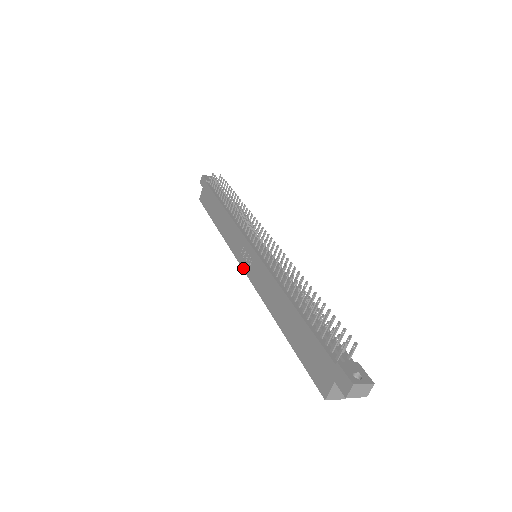
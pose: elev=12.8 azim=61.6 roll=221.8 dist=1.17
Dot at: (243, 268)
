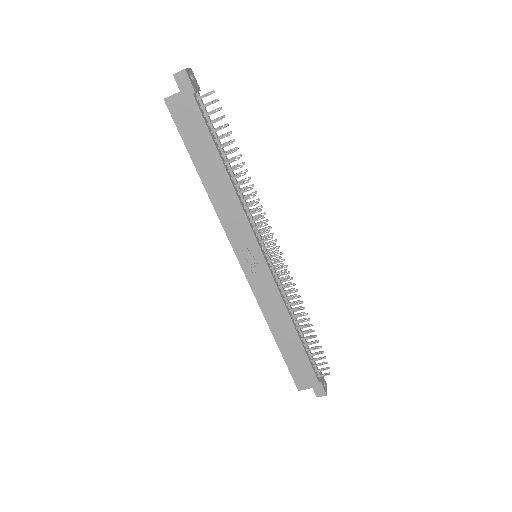
Dot at: (241, 265)
